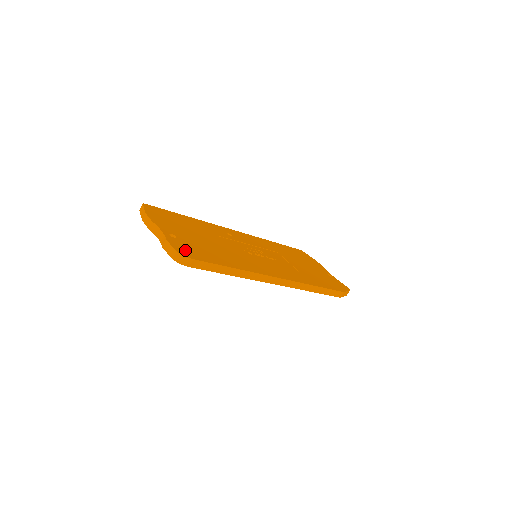
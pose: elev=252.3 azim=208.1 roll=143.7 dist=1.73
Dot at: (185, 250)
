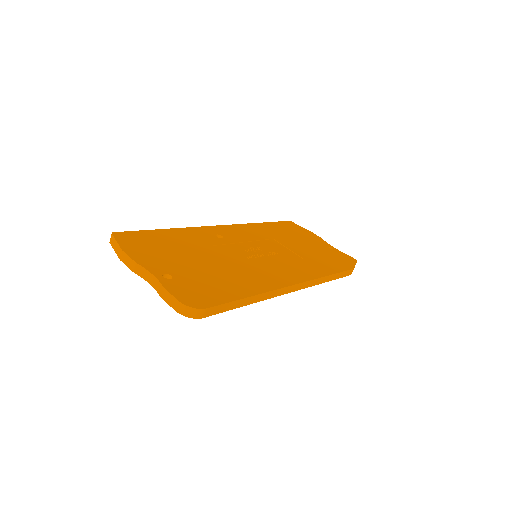
Dot at: (192, 296)
